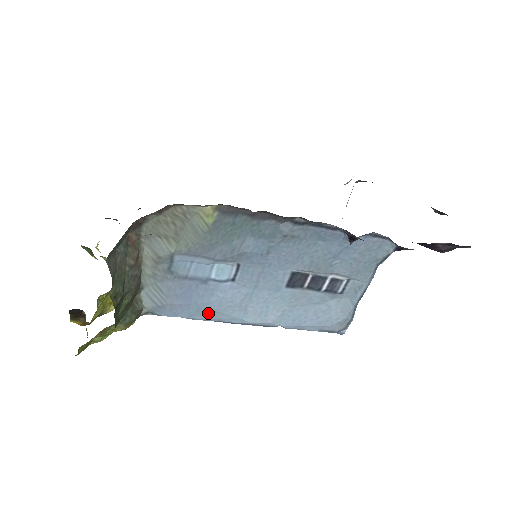
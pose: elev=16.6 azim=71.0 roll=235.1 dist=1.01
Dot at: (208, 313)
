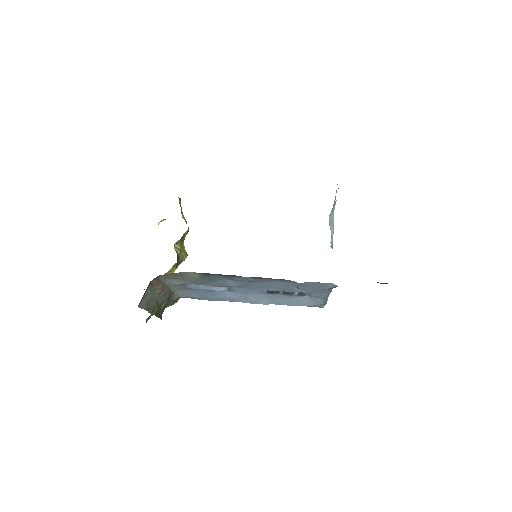
Dot at: (220, 300)
